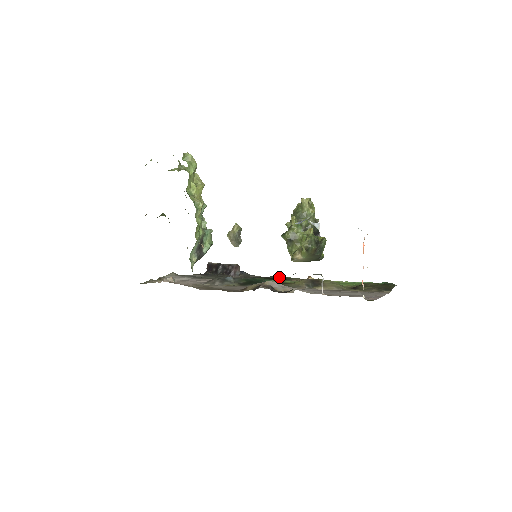
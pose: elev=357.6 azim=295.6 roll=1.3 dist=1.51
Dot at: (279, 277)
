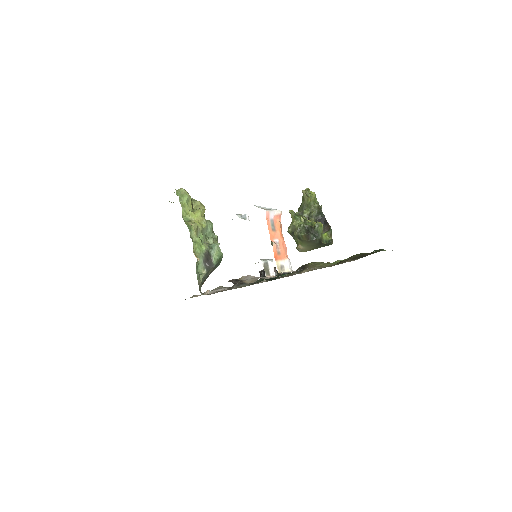
Dot at: occluded
